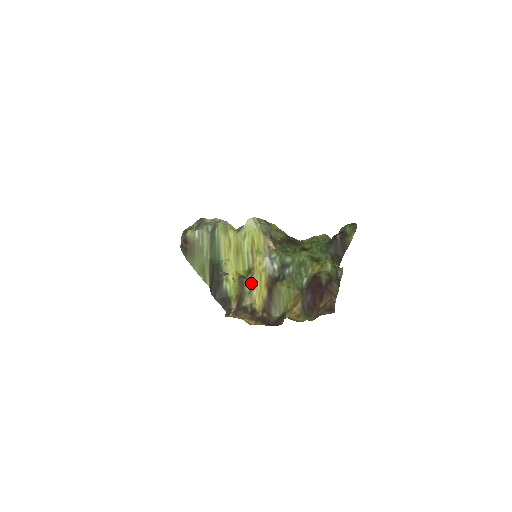
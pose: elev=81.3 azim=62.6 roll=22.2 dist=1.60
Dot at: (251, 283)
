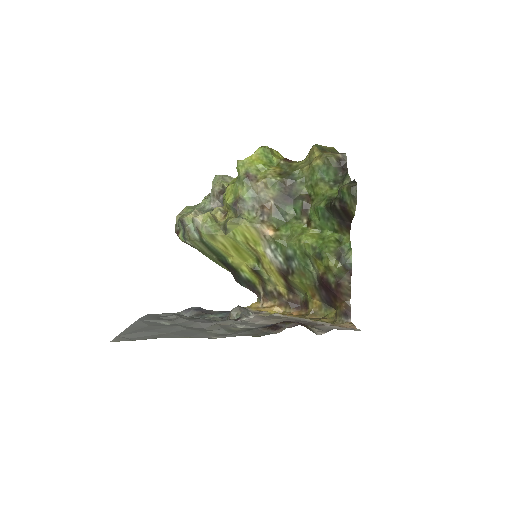
Dot at: (265, 272)
